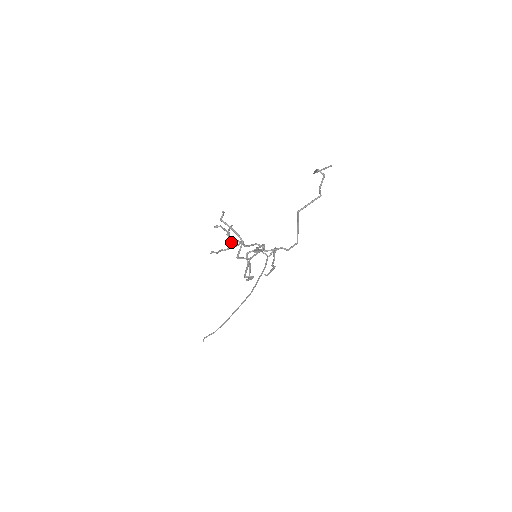
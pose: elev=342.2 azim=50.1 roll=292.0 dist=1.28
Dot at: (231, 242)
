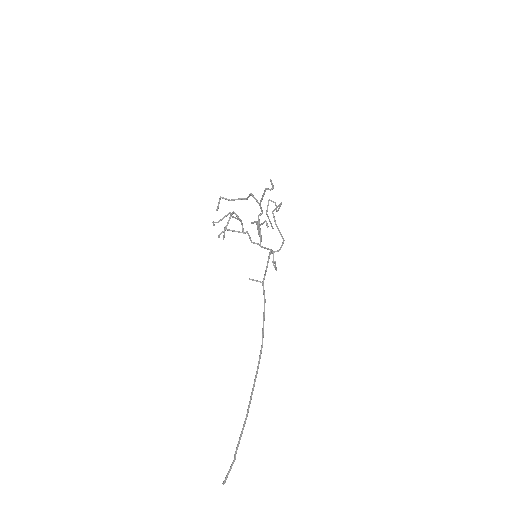
Dot at: (235, 214)
